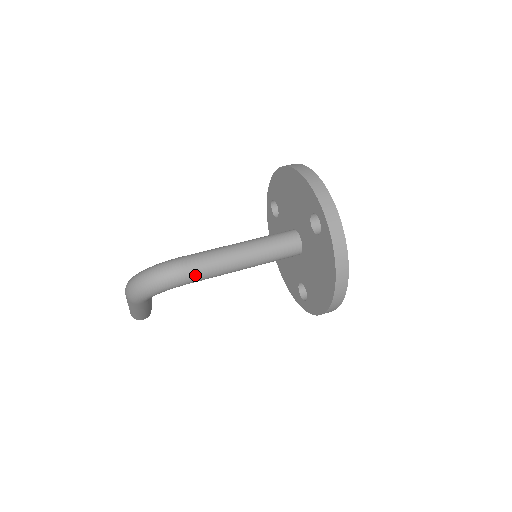
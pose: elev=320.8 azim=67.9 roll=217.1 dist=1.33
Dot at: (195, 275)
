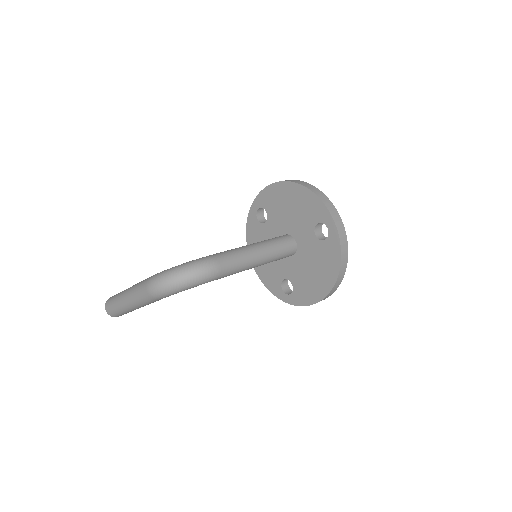
Dot at: (226, 272)
